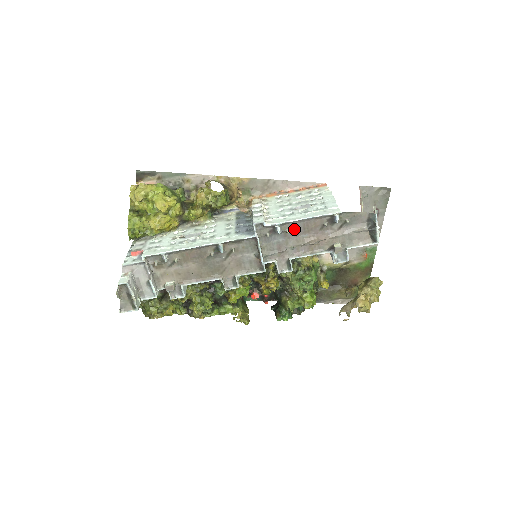
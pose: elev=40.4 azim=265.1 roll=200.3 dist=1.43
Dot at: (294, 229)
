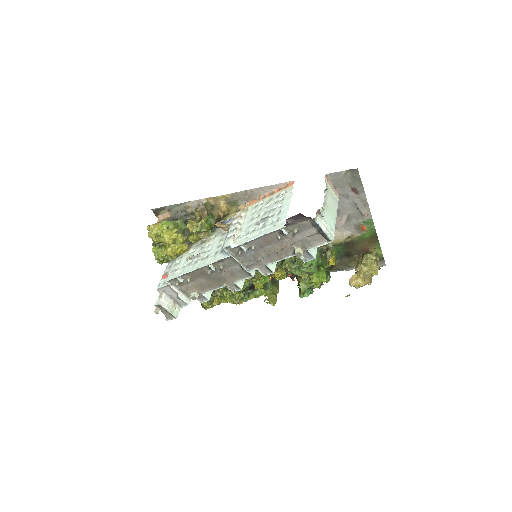
Dot at: (257, 244)
